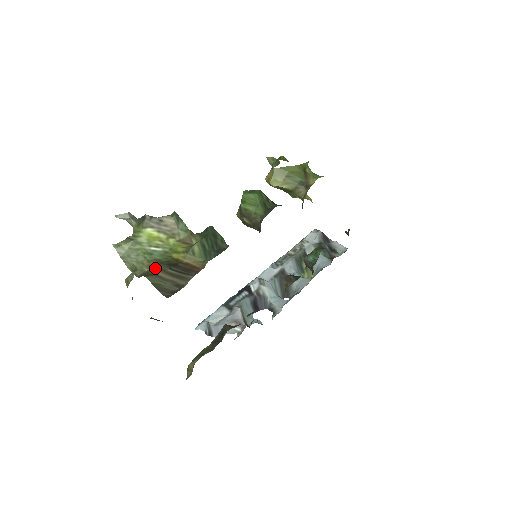
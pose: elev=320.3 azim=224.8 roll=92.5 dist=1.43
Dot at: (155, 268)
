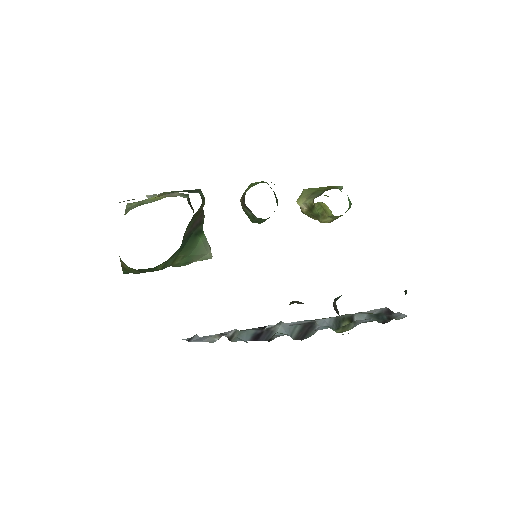
Dot at: occluded
